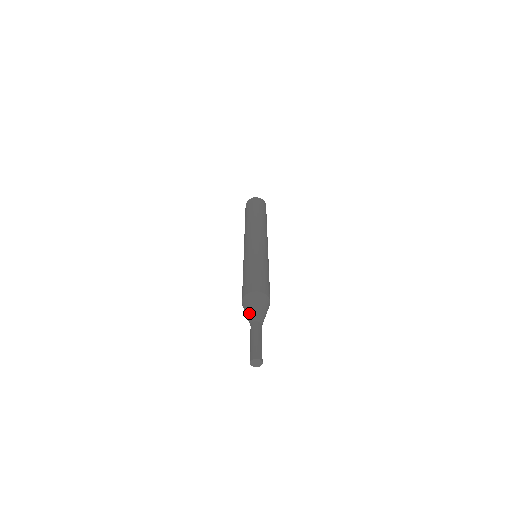
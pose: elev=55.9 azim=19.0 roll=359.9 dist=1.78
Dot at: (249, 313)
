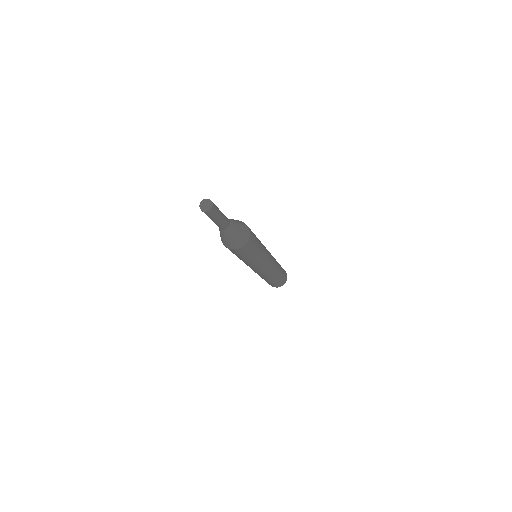
Dot at: occluded
